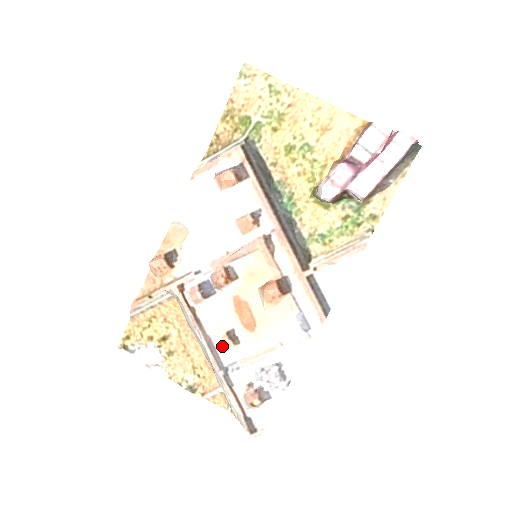
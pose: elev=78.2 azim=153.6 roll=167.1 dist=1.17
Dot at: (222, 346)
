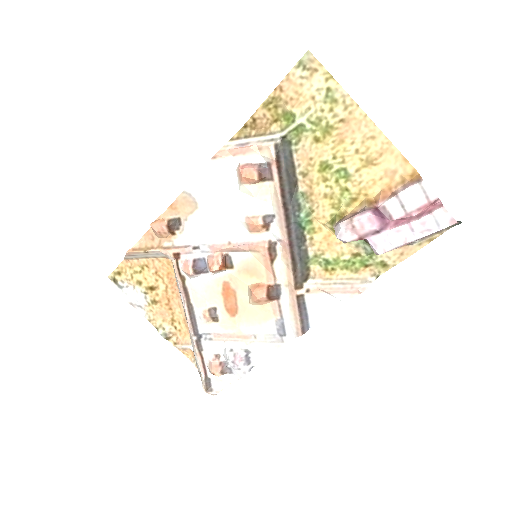
Dot at: (201, 318)
